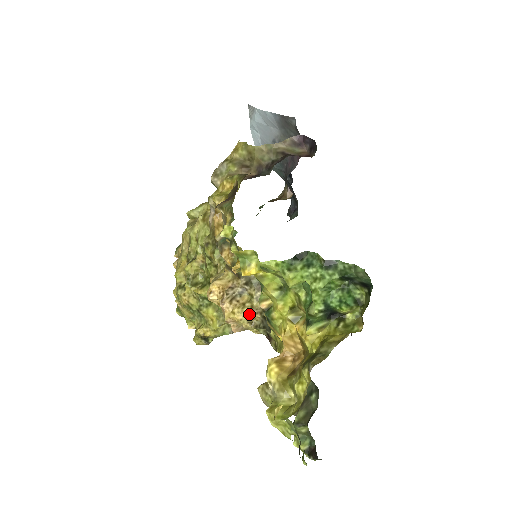
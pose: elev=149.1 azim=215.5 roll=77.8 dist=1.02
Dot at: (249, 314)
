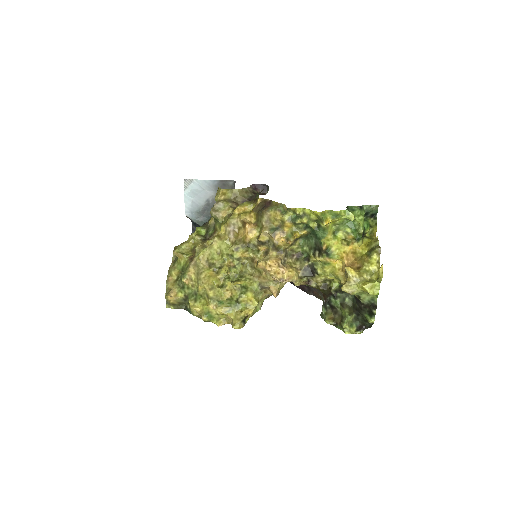
Dot at: (296, 271)
